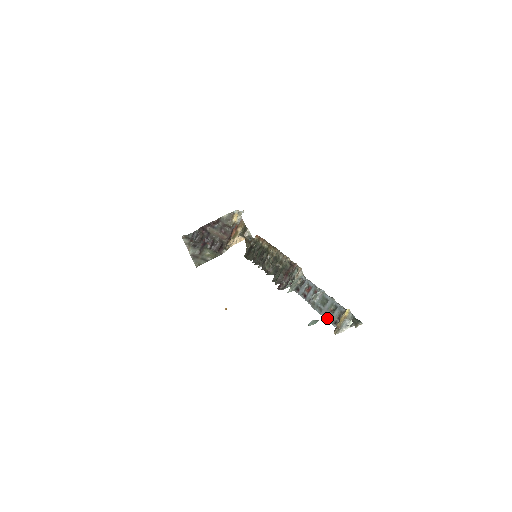
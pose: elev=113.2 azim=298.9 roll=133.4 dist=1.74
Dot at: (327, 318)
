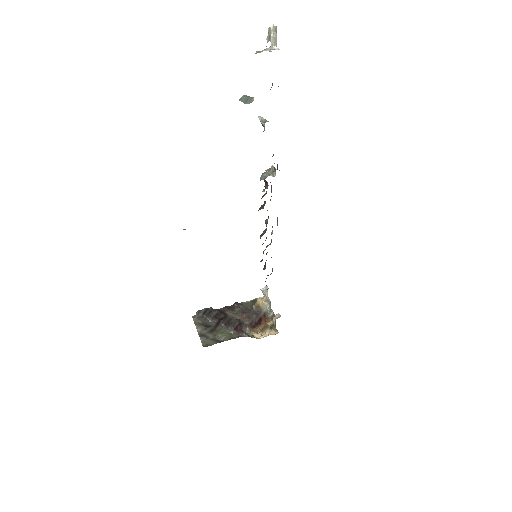
Dot at: occluded
